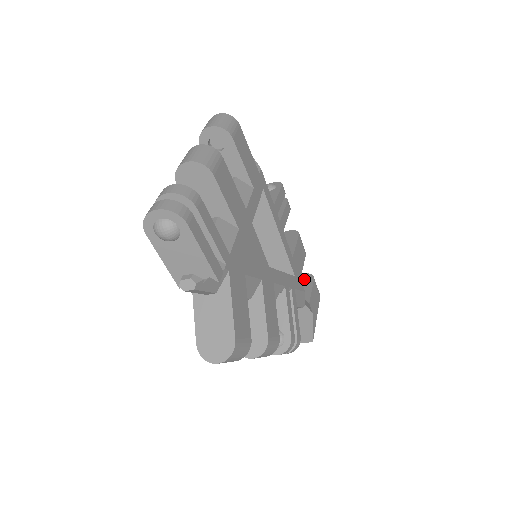
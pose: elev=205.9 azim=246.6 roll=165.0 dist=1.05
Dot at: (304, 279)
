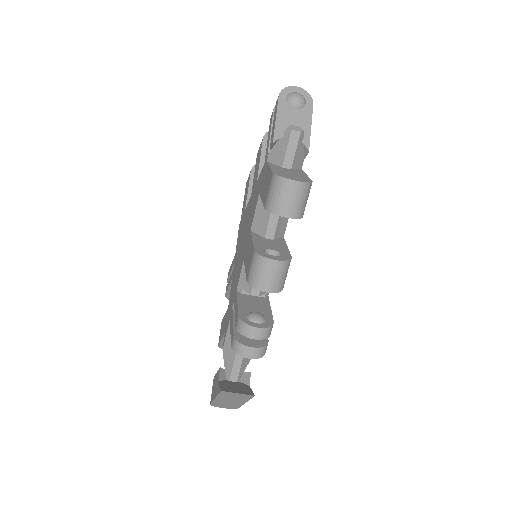
Dot at: occluded
